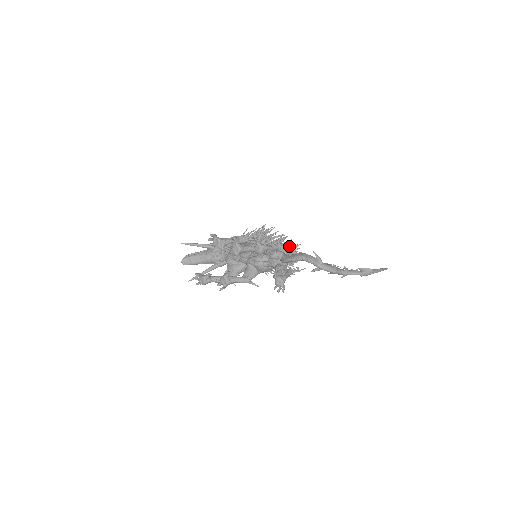
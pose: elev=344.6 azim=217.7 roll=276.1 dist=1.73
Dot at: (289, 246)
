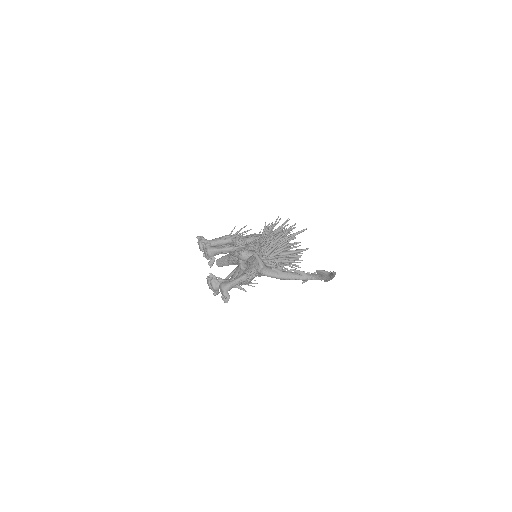
Dot at: occluded
